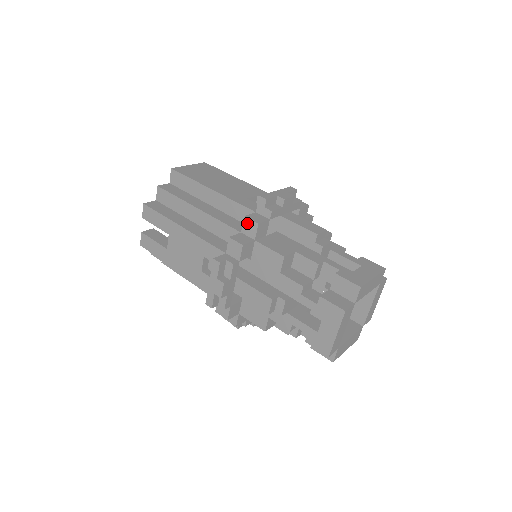
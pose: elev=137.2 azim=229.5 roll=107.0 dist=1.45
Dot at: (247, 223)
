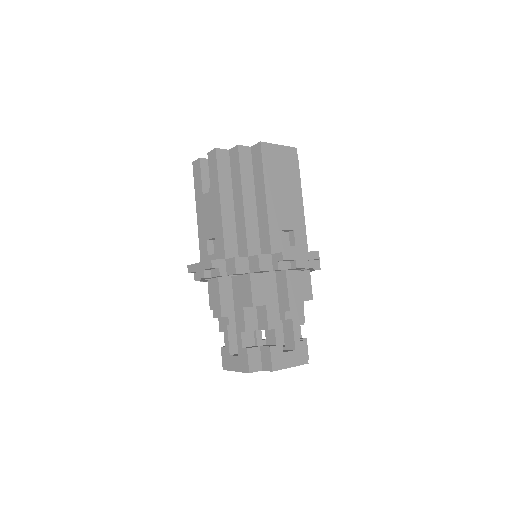
Dot at: (256, 260)
